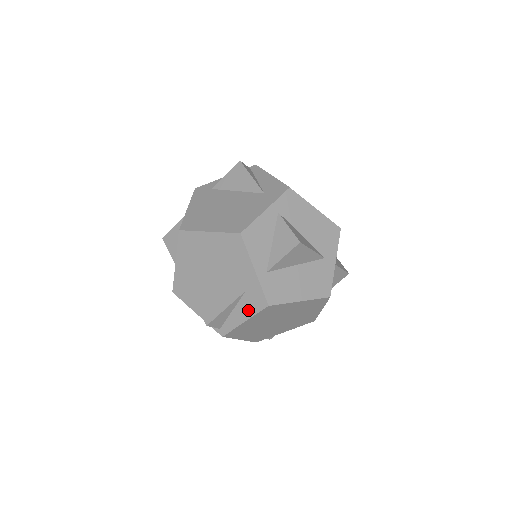
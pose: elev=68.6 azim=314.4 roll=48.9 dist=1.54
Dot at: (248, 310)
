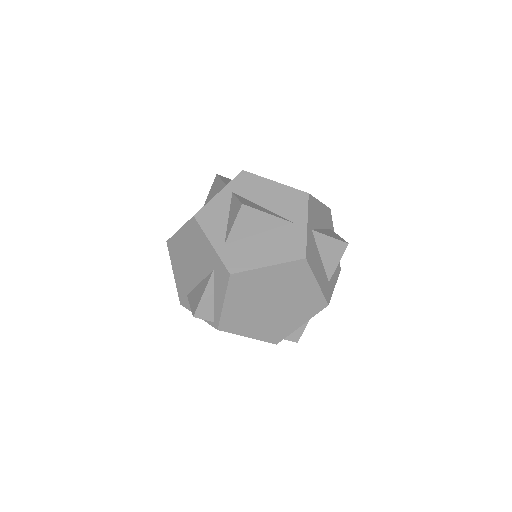
Dot at: (221, 289)
